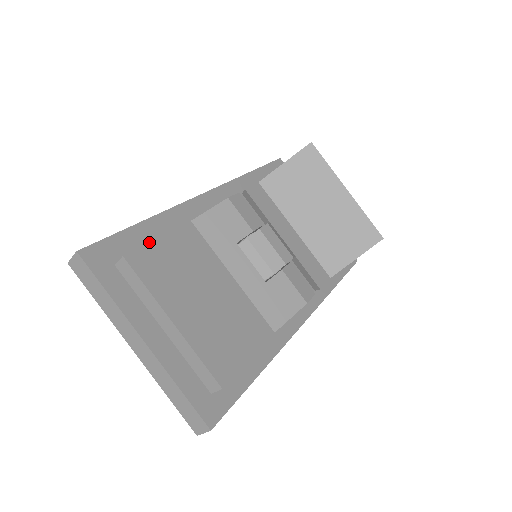
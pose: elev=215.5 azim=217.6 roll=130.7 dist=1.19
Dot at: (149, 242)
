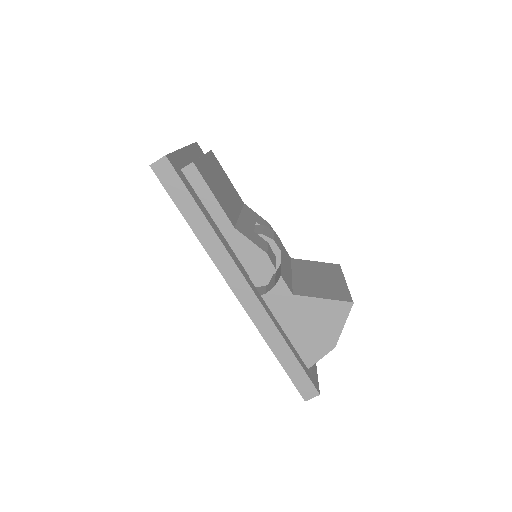
Dot at: occluded
